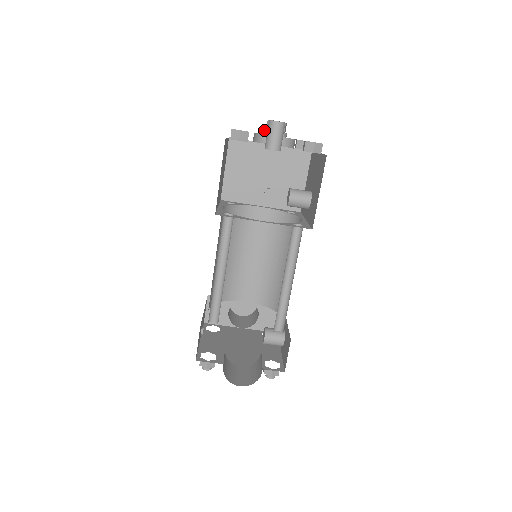
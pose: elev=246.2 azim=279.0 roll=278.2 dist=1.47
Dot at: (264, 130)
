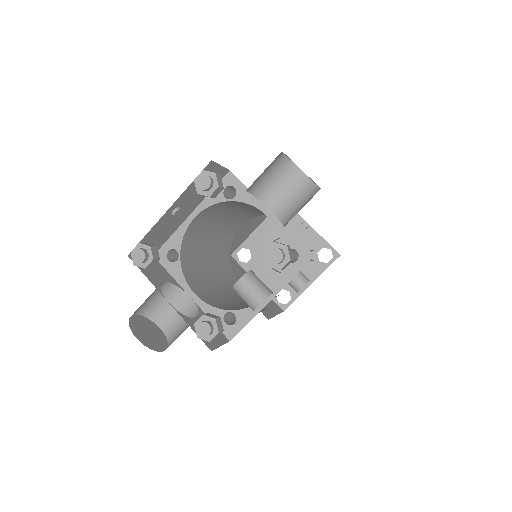
Dot at: occluded
